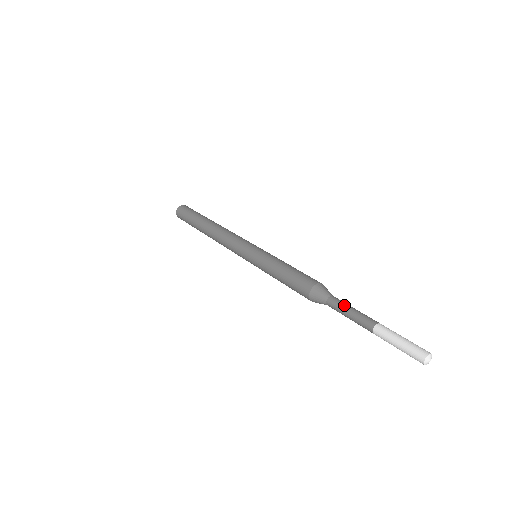
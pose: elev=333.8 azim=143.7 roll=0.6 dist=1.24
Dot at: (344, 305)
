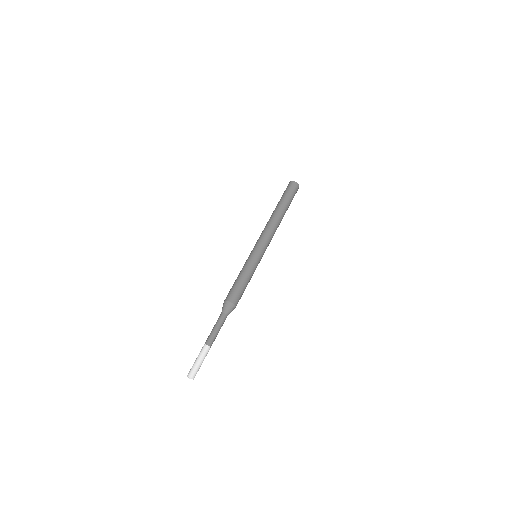
Dot at: (220, 324)
